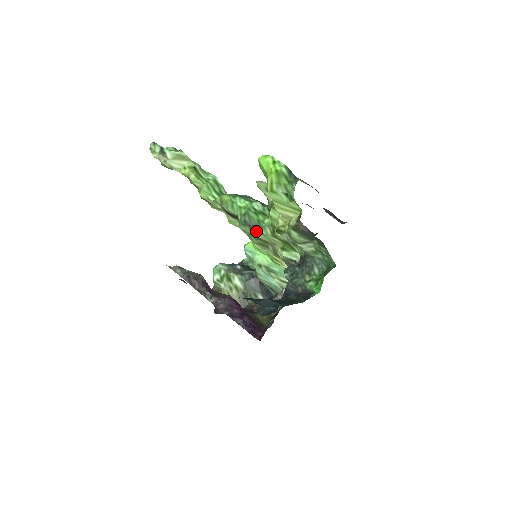
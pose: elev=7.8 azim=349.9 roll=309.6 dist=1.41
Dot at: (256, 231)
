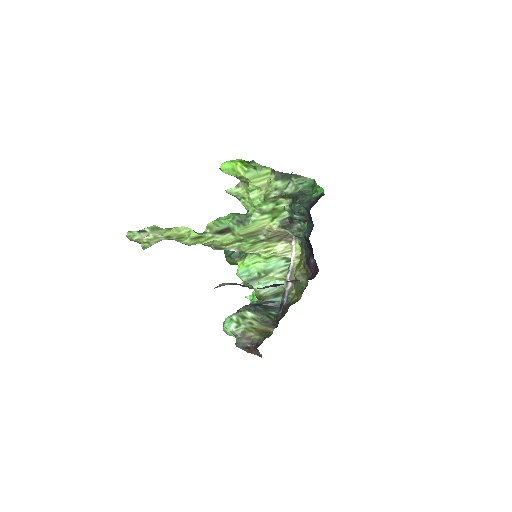
Dot at: (248, 224)
